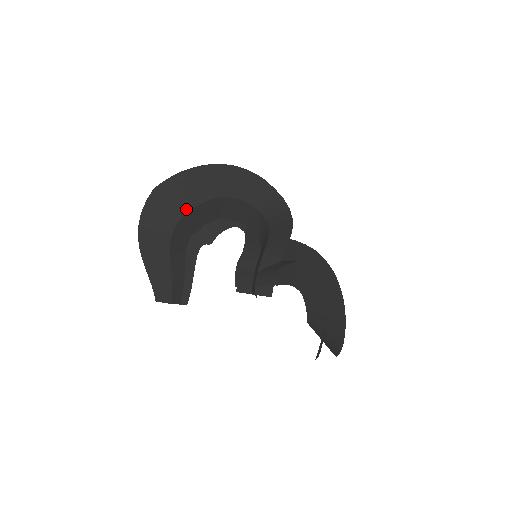
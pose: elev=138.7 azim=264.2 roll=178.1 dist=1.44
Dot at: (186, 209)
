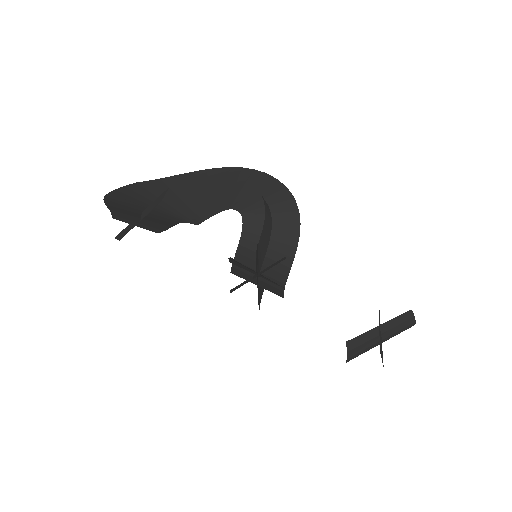
Dot at: (170, 199)
